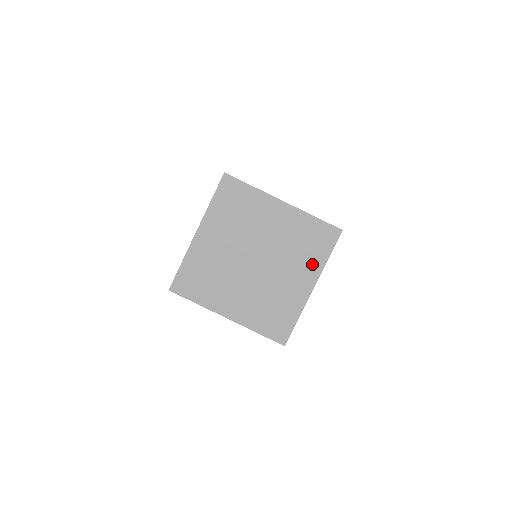
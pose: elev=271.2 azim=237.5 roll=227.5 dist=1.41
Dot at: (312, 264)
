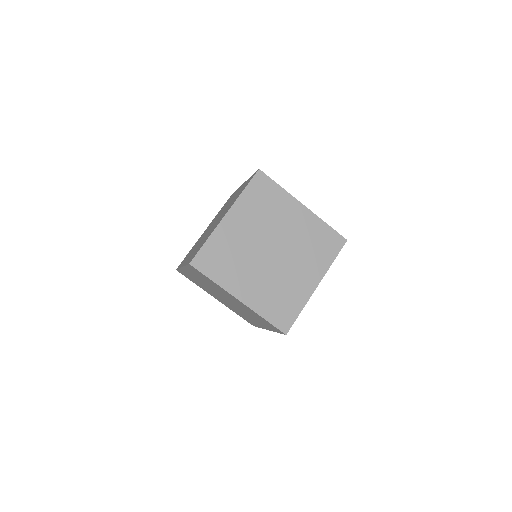
Dot at: (319, 264)
